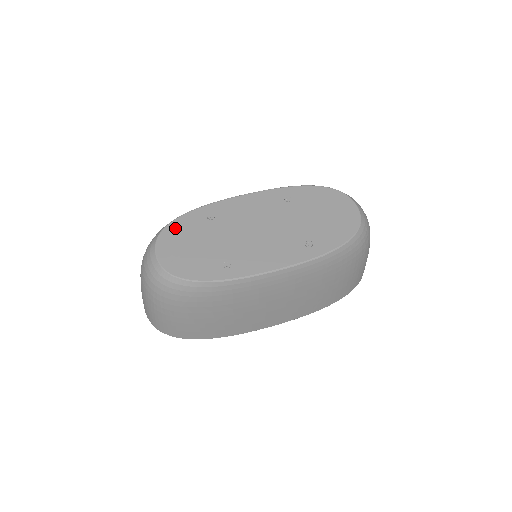
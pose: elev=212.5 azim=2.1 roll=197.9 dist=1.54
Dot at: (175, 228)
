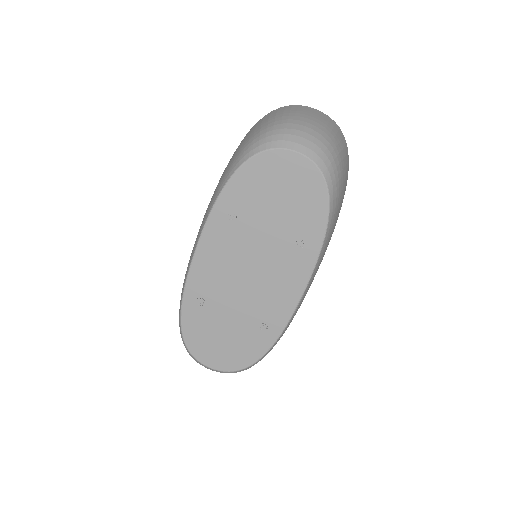
Dot at: (192, 337)
